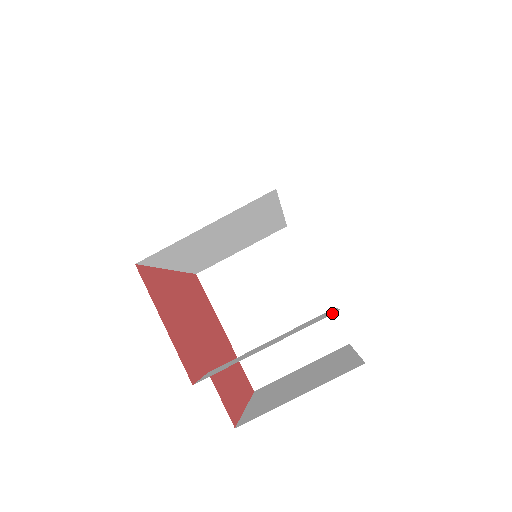
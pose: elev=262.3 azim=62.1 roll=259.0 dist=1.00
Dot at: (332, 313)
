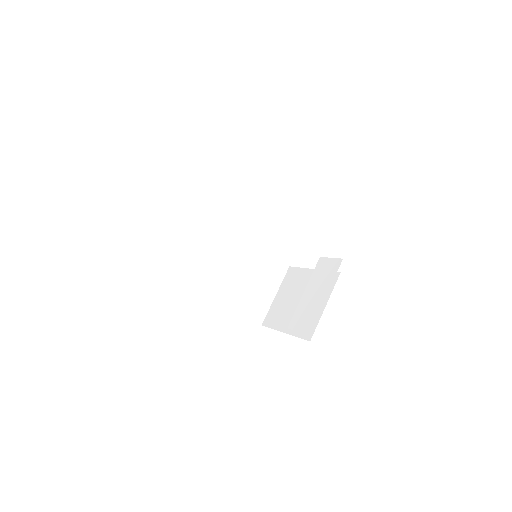
Dot at: (339, 262)
